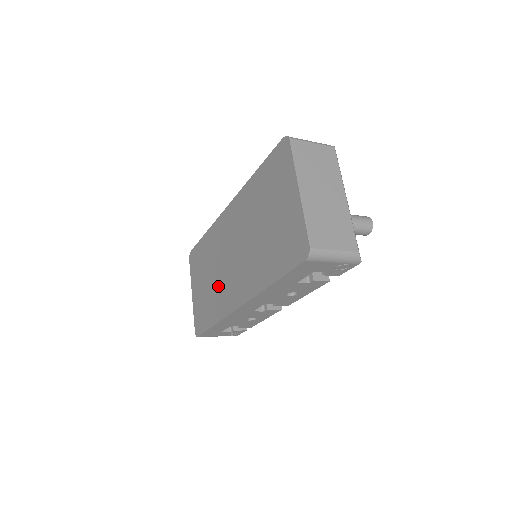
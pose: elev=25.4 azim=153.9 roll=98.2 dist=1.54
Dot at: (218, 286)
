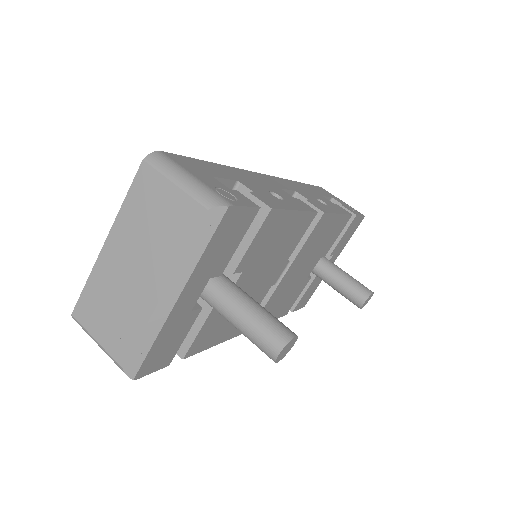
Dot at: occluded
